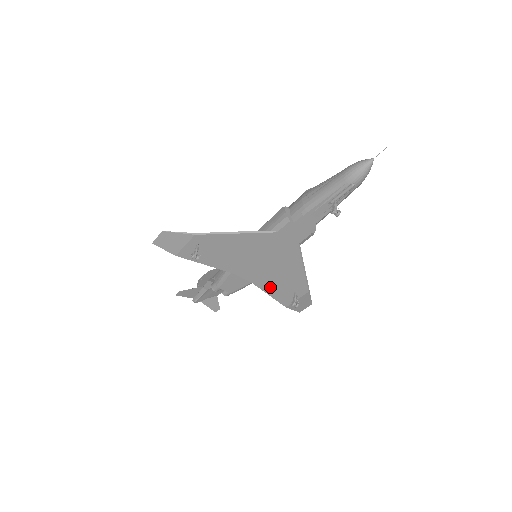
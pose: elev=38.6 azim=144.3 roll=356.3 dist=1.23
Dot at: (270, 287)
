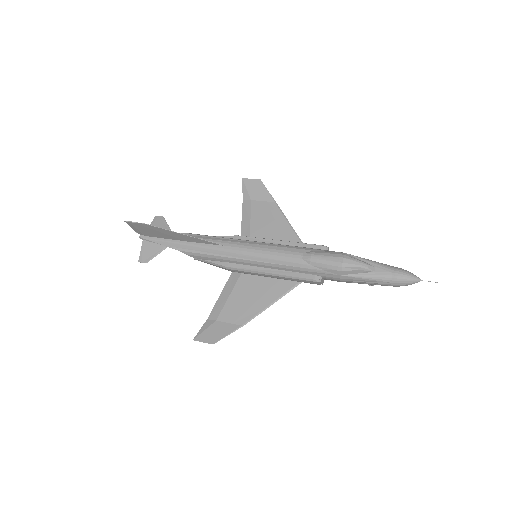
Dot at: (250, 231)
